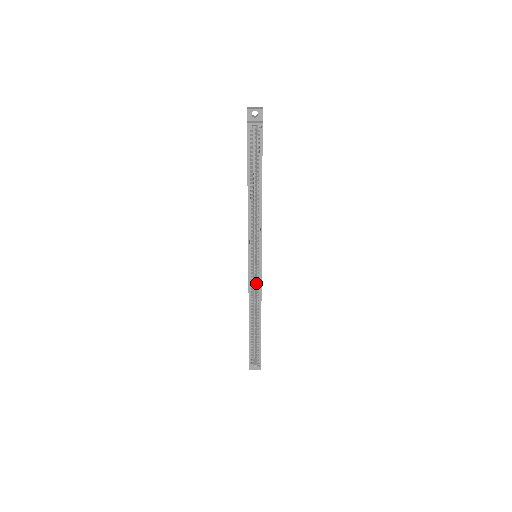
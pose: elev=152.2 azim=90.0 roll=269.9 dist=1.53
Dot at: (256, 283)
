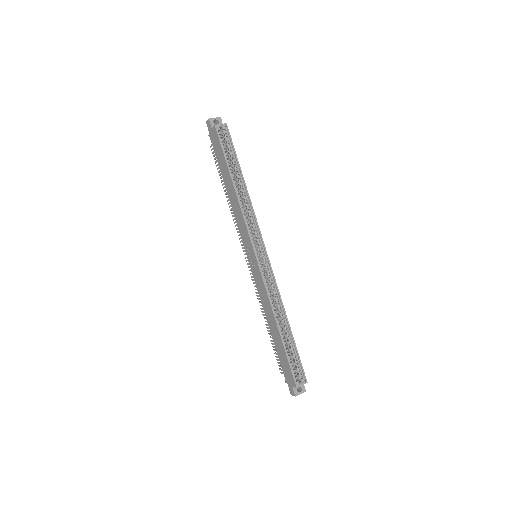
Dot at: (269, 278)
